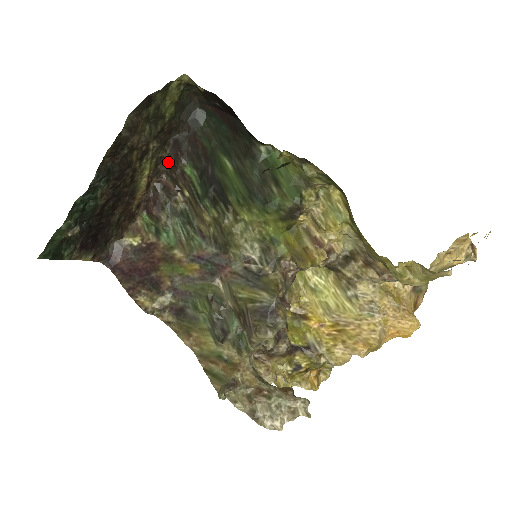
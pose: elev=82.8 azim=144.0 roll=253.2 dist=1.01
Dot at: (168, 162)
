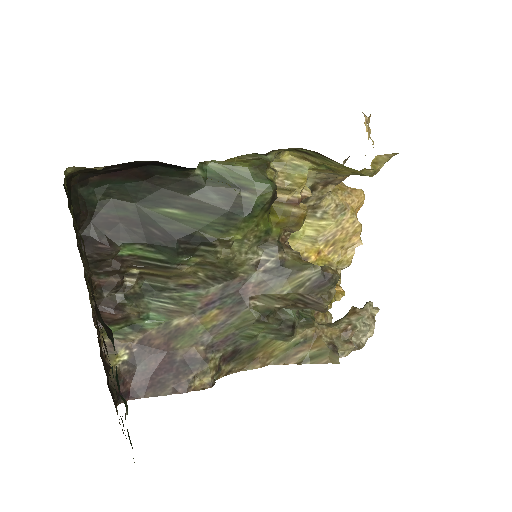
Dot at: (89, 264)
